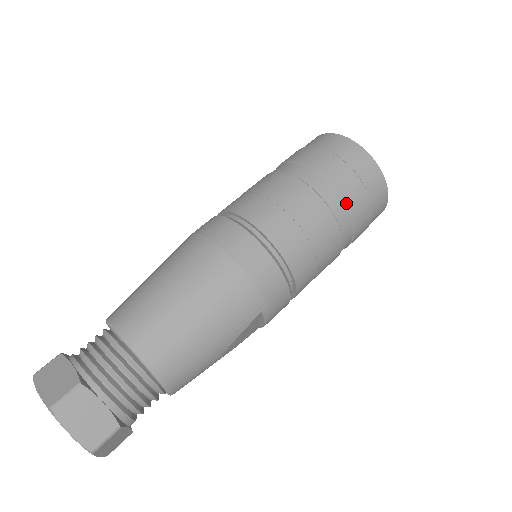
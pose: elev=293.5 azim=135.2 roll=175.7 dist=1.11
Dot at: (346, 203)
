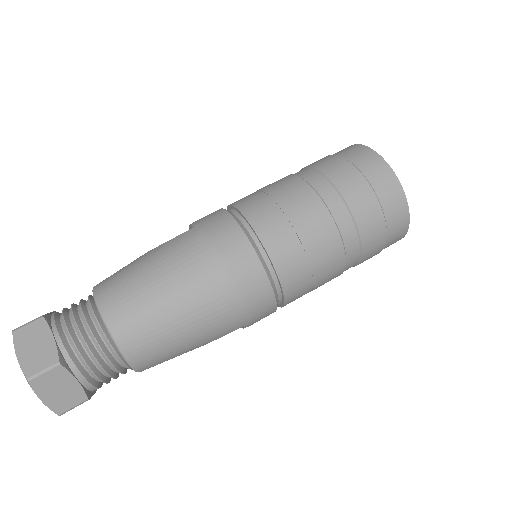
Dot at: (362, 244)
